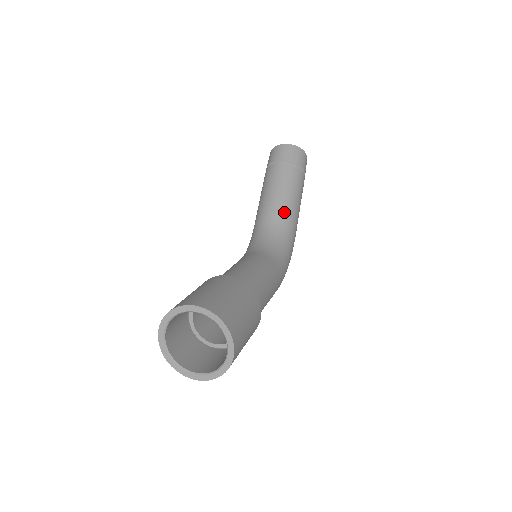
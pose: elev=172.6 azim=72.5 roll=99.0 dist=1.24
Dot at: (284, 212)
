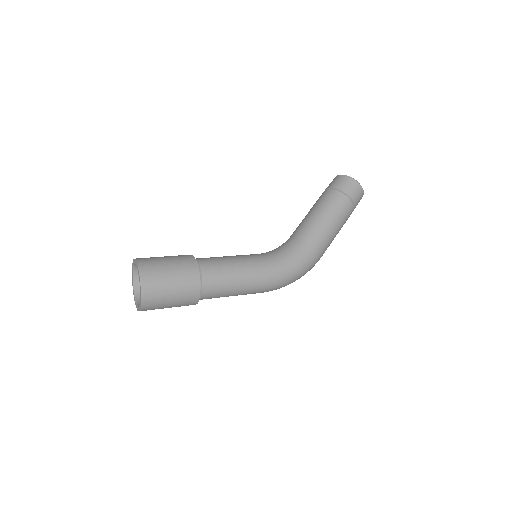
Dot at: (306, 227)
